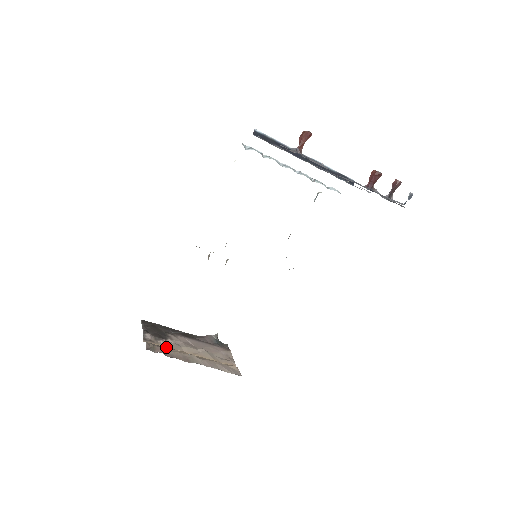
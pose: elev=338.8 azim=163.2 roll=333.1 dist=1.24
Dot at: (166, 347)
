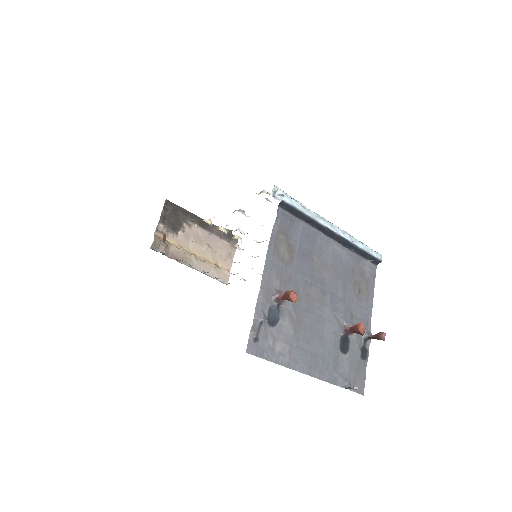
Dot at: (173, 242)
